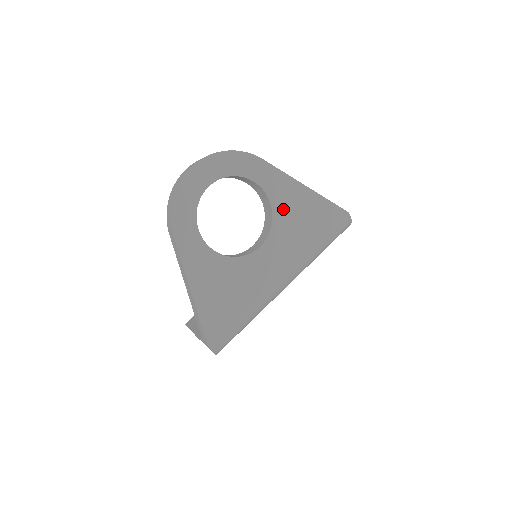
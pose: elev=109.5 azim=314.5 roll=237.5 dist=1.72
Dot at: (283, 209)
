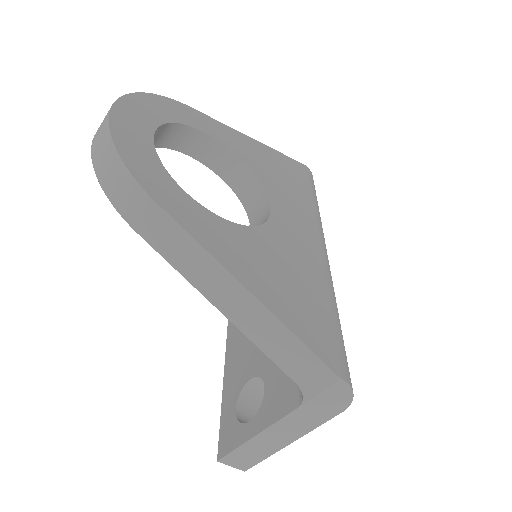
Dot at: (254, 163)
